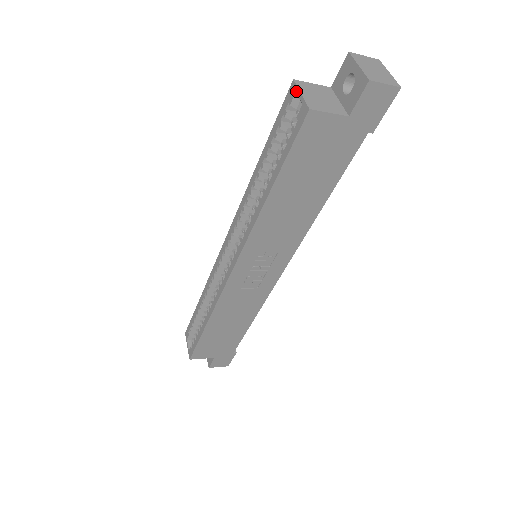
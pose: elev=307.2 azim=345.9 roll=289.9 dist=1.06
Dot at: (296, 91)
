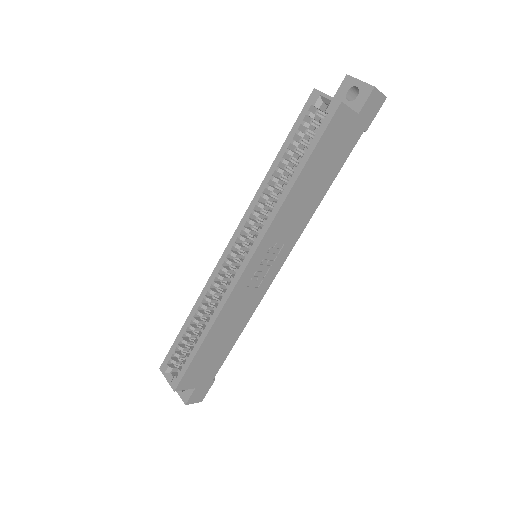
Dot at: (320, 94)
